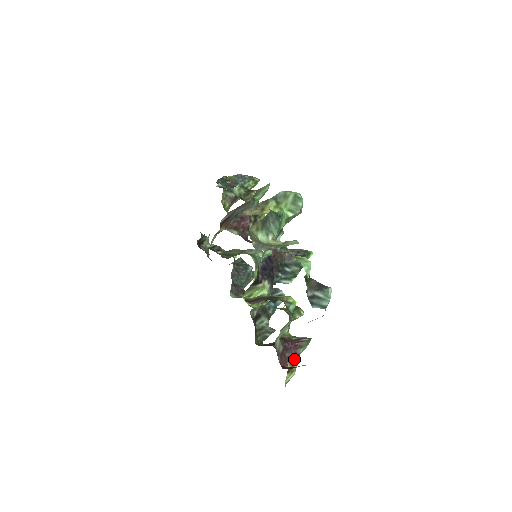
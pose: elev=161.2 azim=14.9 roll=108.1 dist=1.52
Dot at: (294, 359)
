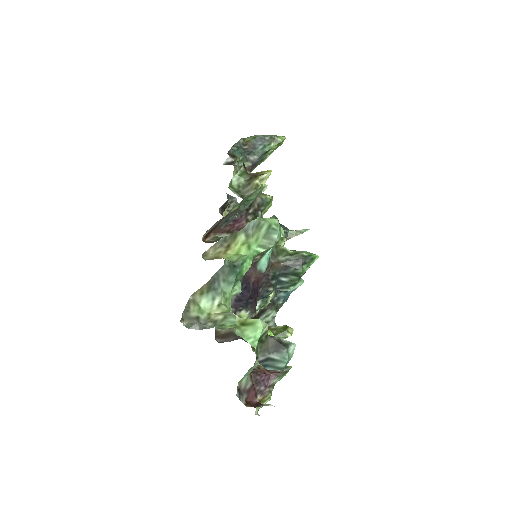
Dot at: (266, 390)
